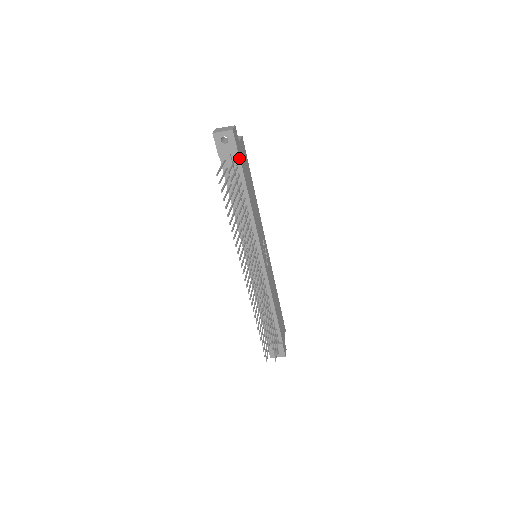
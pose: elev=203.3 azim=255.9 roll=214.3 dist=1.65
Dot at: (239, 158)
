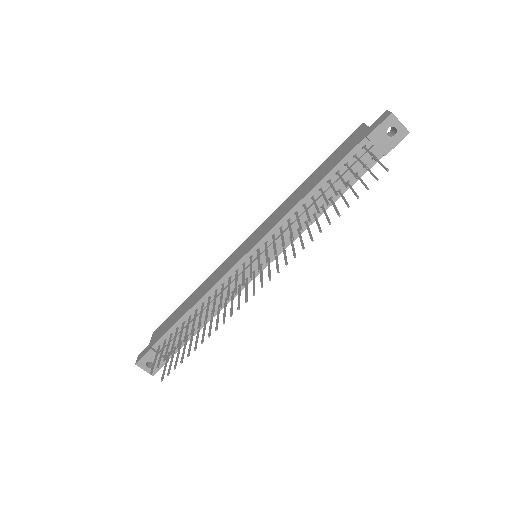
Dot at: occluded
